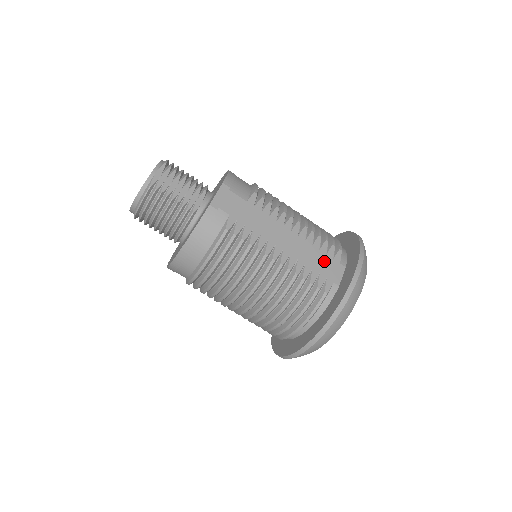
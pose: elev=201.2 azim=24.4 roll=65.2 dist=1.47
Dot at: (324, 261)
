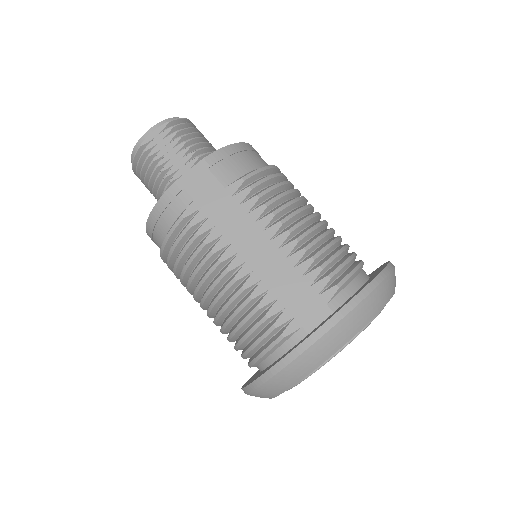
Dot at: (302, 294)
